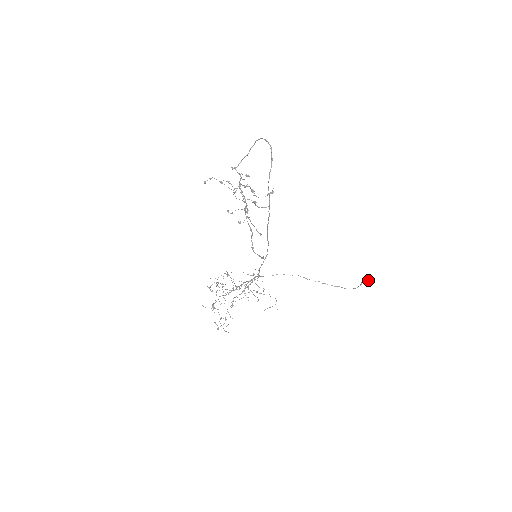
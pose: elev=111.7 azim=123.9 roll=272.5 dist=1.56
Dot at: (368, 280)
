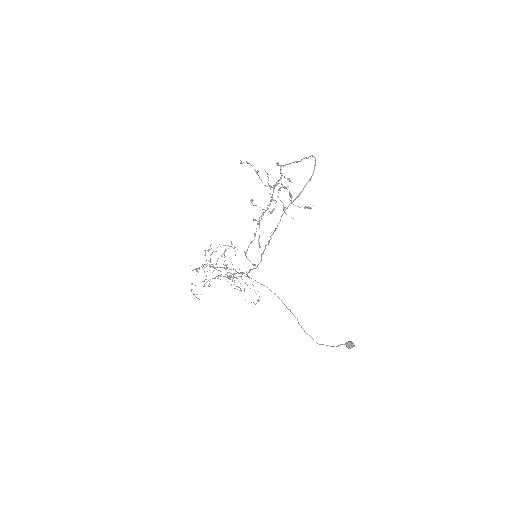
Dot at: (350, 346)
